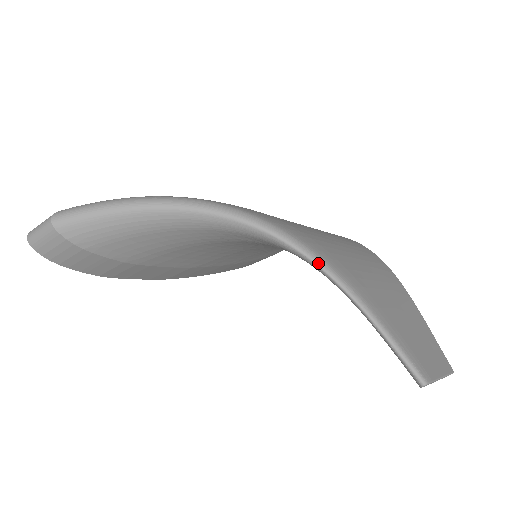
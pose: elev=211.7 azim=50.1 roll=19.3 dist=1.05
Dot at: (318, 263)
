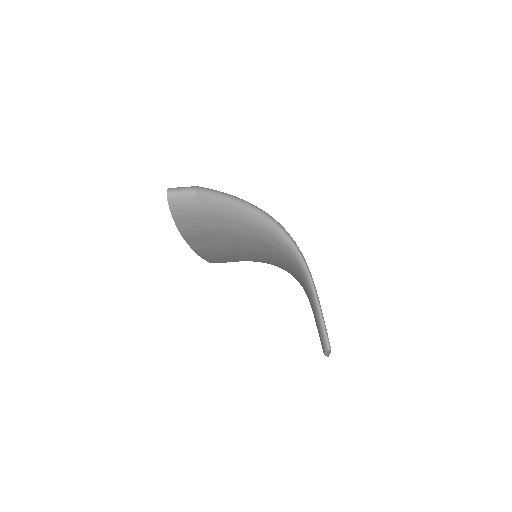
Dot at: (308, 269)
